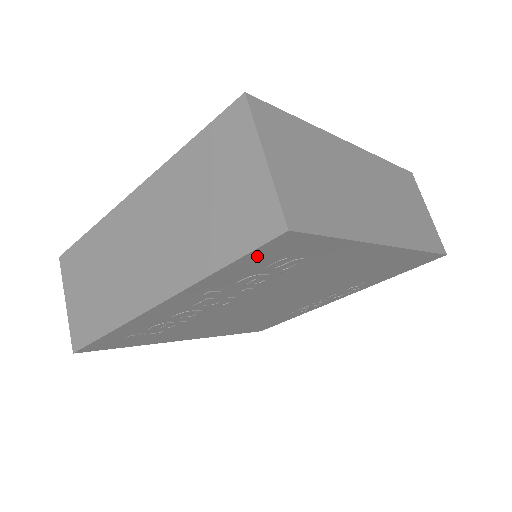
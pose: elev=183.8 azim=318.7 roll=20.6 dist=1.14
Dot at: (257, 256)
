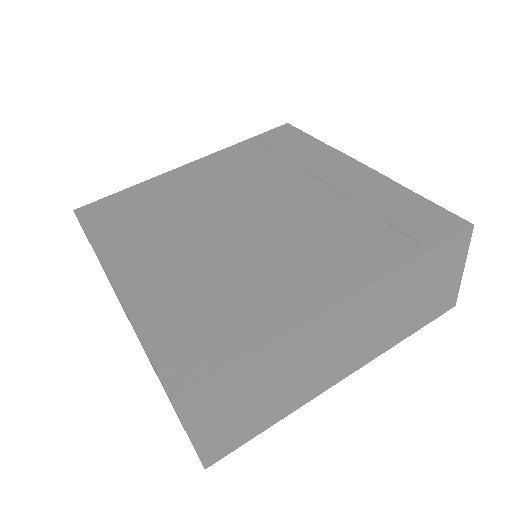
Dot at: occluded
